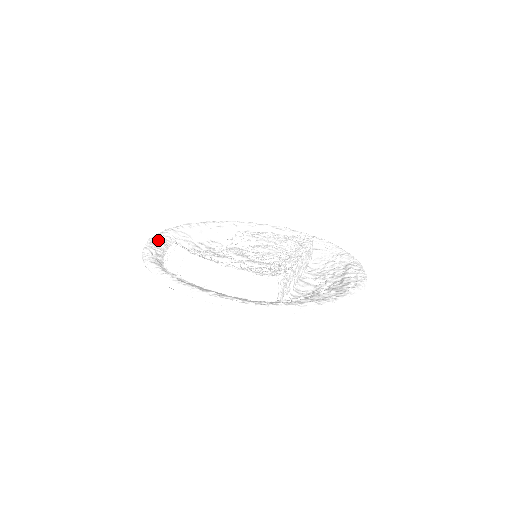
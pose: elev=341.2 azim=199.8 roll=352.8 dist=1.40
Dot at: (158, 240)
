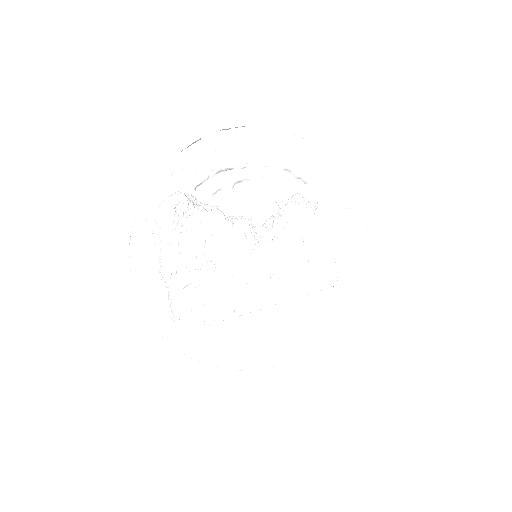
Dot at: (209, 149)
